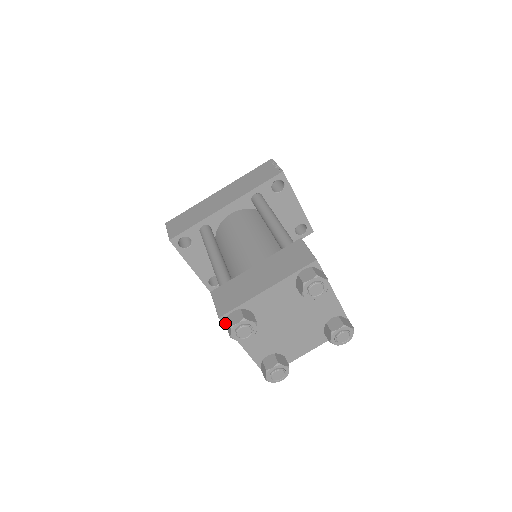
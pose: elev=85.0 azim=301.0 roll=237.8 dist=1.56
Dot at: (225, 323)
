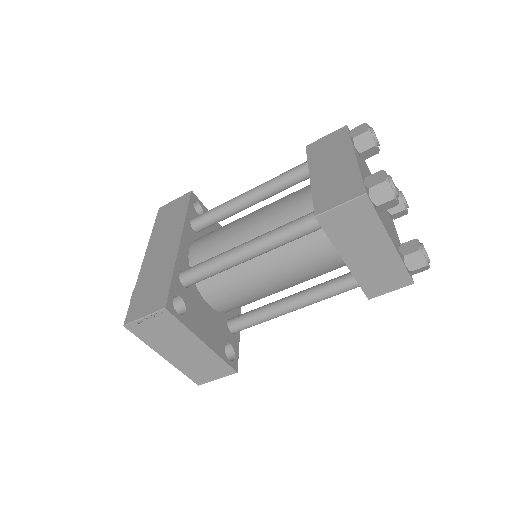
Dot at: (371, 202)
